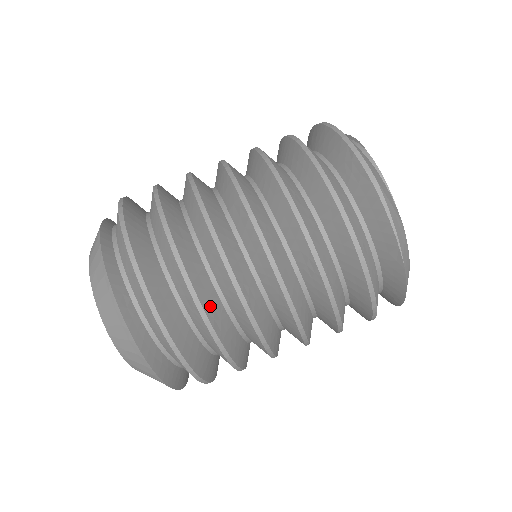
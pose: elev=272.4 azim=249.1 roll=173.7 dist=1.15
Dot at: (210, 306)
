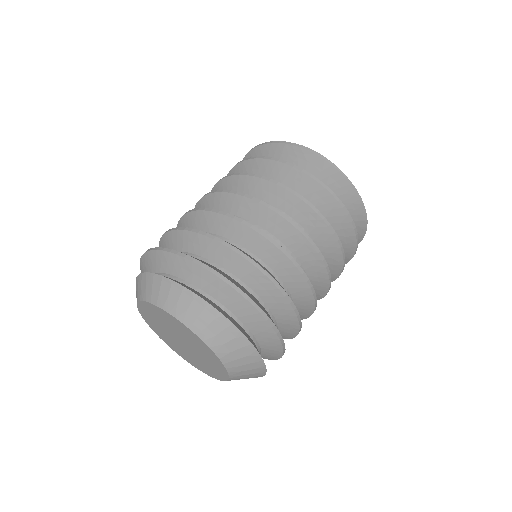
Dot at: occluded
